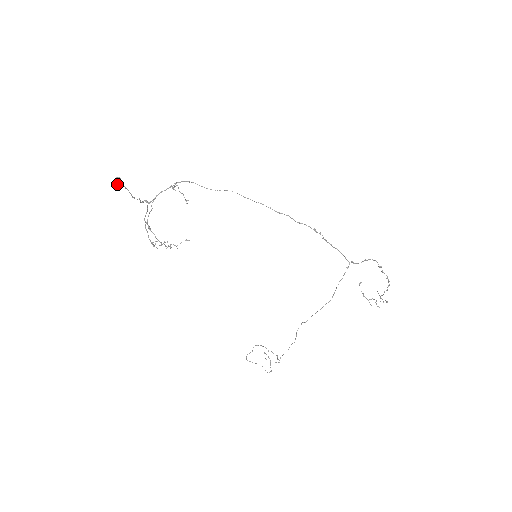
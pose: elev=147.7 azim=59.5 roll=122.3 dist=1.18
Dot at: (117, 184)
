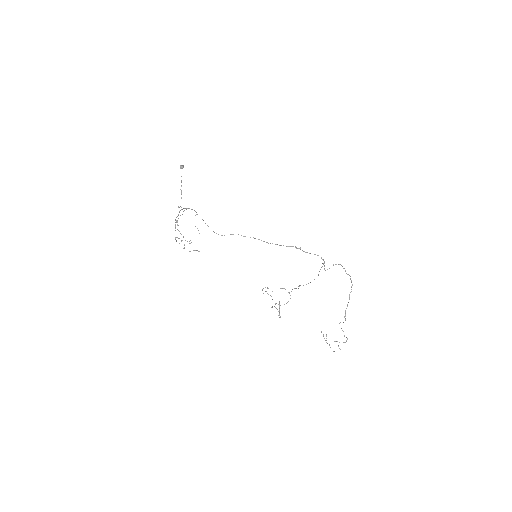
Dot at: (182, 167)
